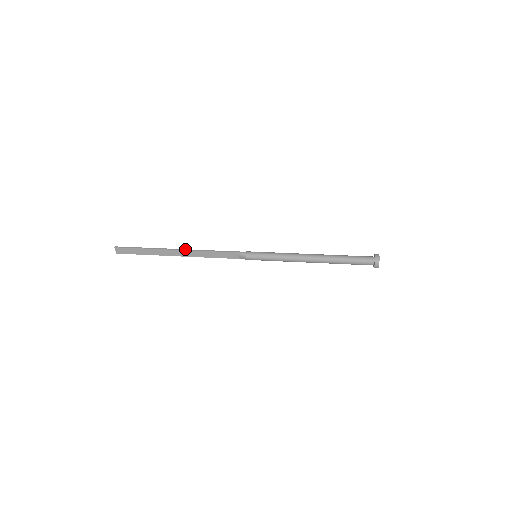
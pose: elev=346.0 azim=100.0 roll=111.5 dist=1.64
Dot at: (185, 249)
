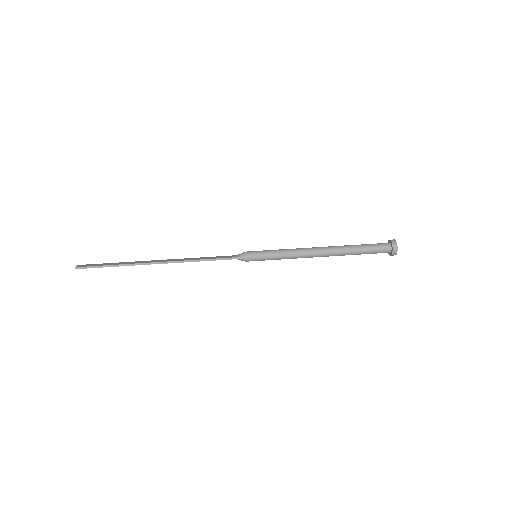
Dot at: (168, 262)
